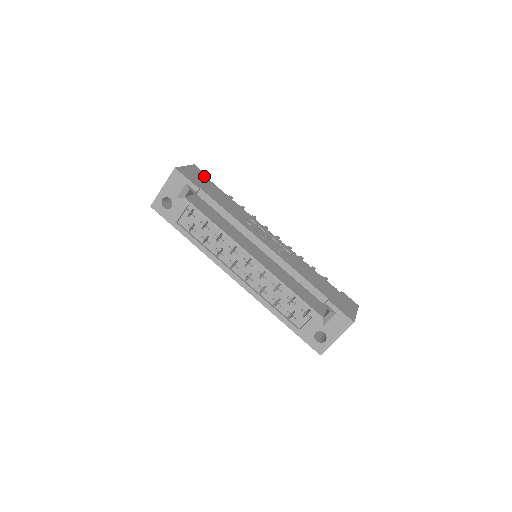
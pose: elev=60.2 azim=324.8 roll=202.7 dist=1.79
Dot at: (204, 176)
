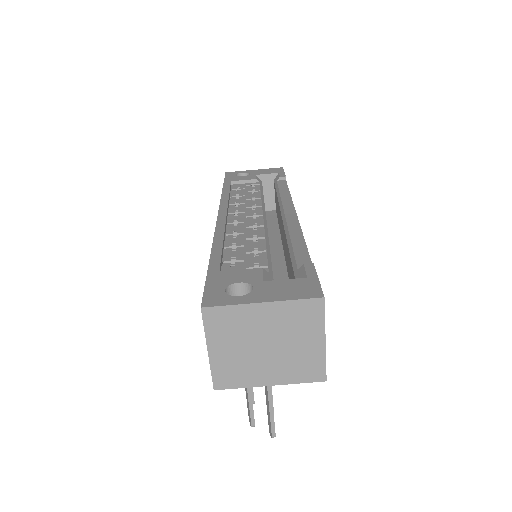
Dot at: occluded
